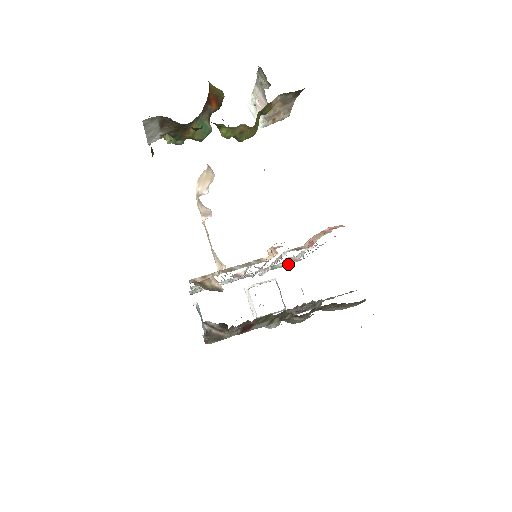
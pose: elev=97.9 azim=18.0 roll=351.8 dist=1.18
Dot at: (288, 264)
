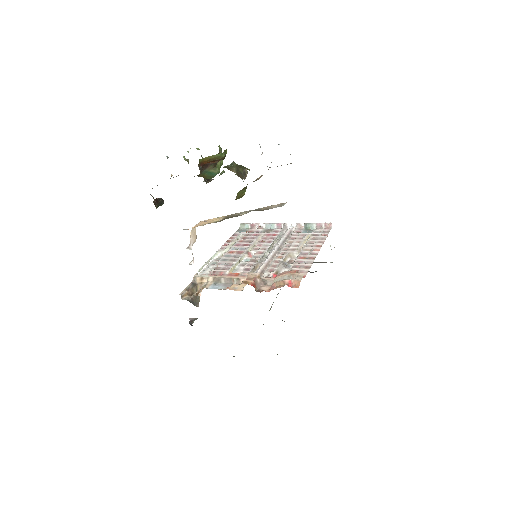
Dot at: (319, 228)
